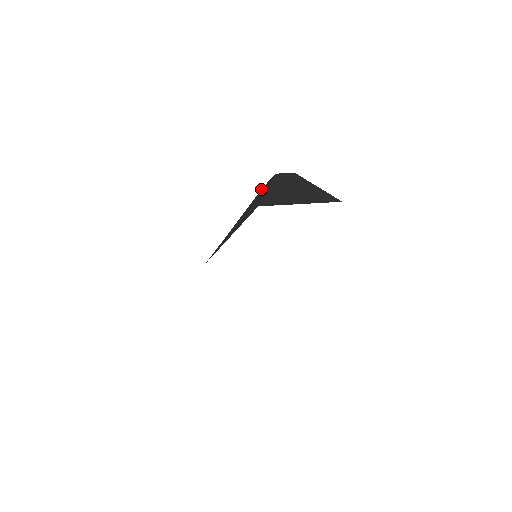
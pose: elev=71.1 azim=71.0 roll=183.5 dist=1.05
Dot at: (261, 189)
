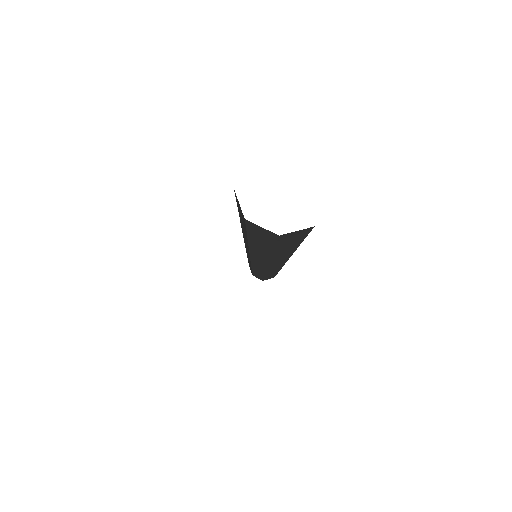
Dot at: occluded
